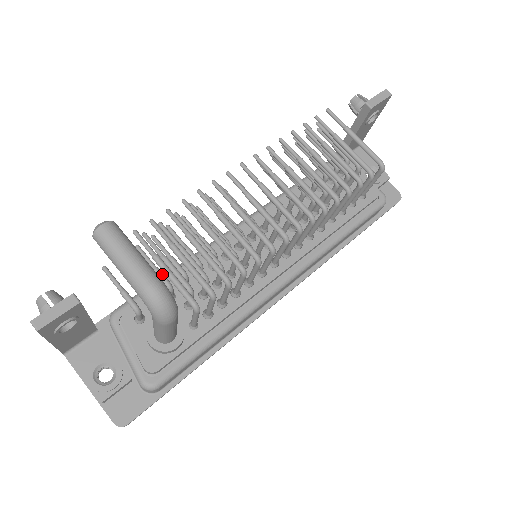
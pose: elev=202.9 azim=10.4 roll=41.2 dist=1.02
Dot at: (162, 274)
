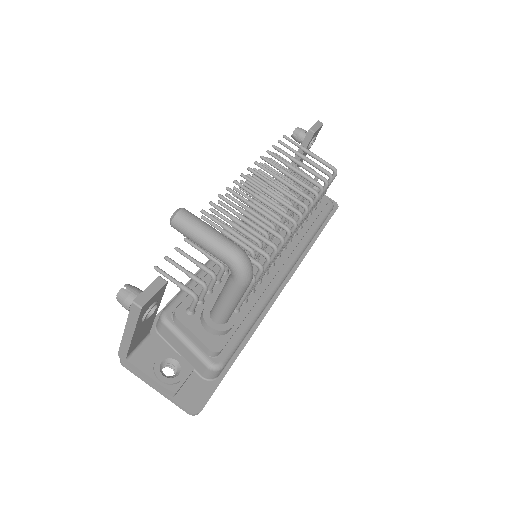
Dot at: (206, 266)
